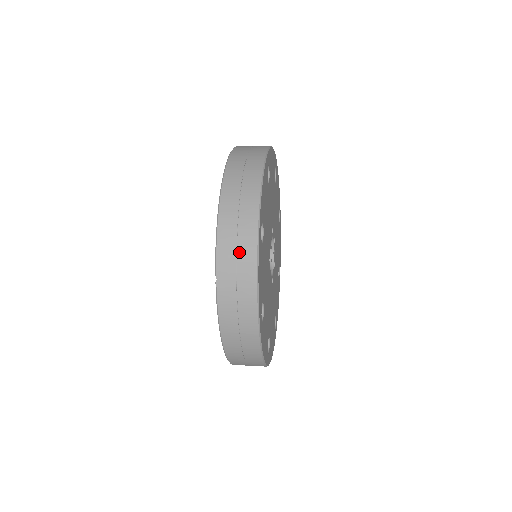
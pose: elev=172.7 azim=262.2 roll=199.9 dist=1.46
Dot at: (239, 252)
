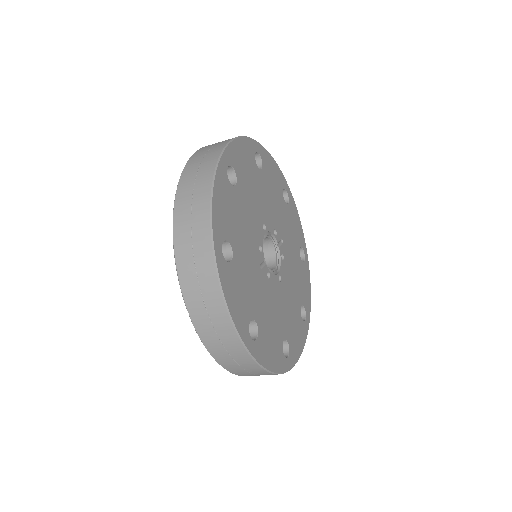
Dot at: (201, 283)
